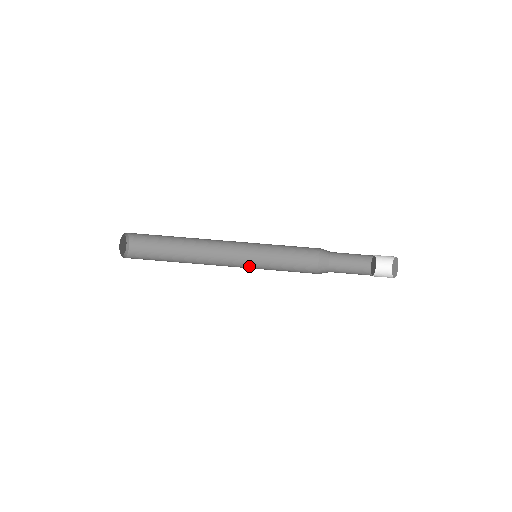
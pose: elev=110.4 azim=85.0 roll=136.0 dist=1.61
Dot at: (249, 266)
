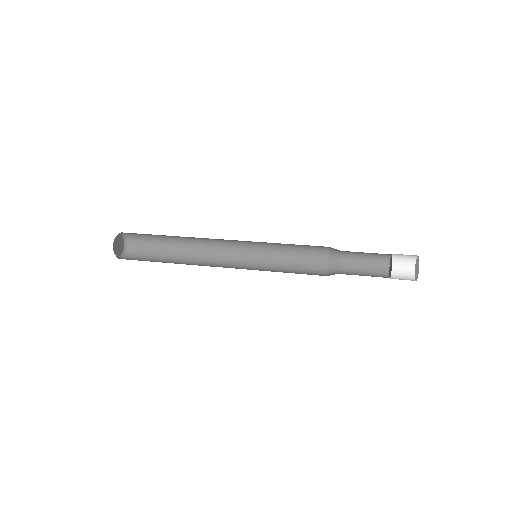
Dot at: occluded
